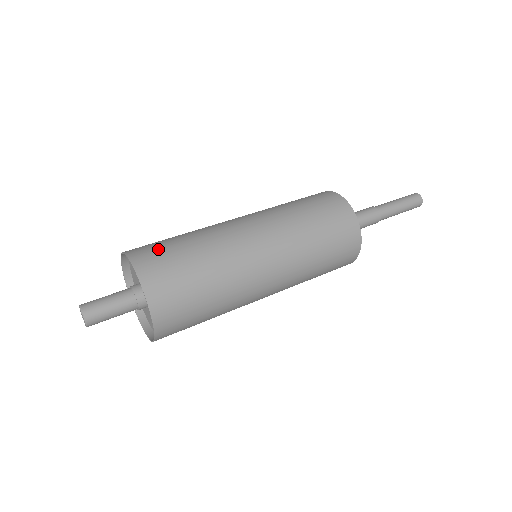
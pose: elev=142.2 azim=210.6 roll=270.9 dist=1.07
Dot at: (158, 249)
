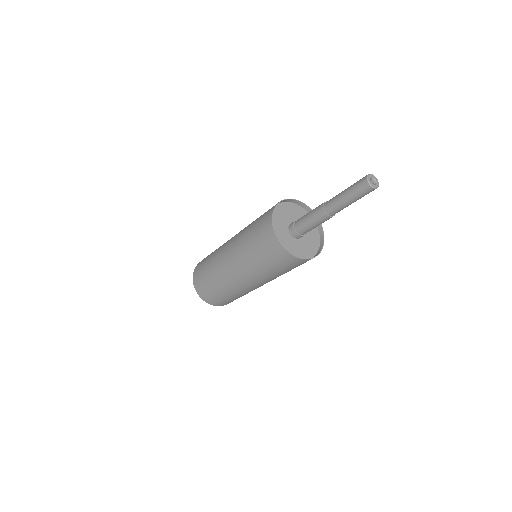
Dot at: (201, 265)
